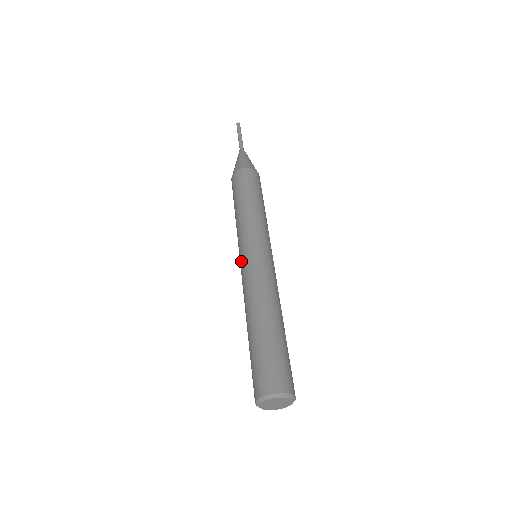
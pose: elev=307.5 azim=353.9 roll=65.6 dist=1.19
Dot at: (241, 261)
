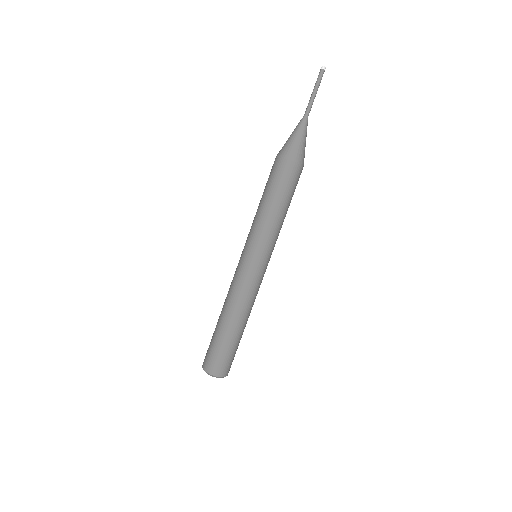
Dot at: (245, 263)
